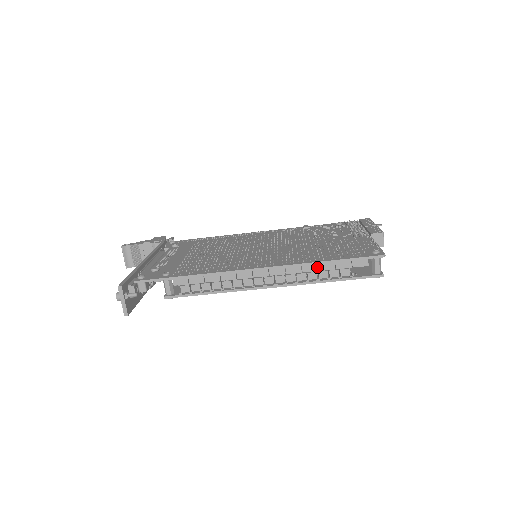
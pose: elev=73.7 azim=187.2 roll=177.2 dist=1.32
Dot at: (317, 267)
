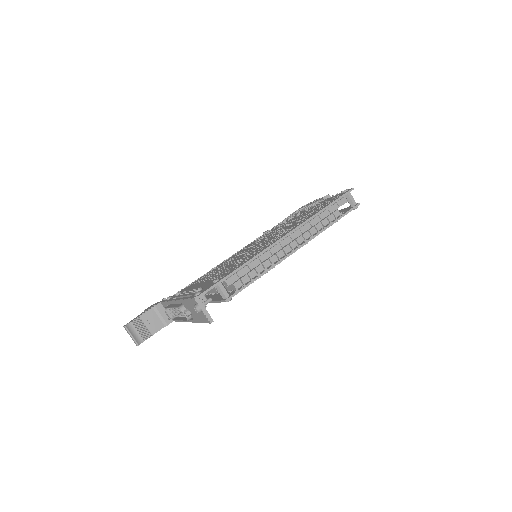
Dot at: (319, 218)
